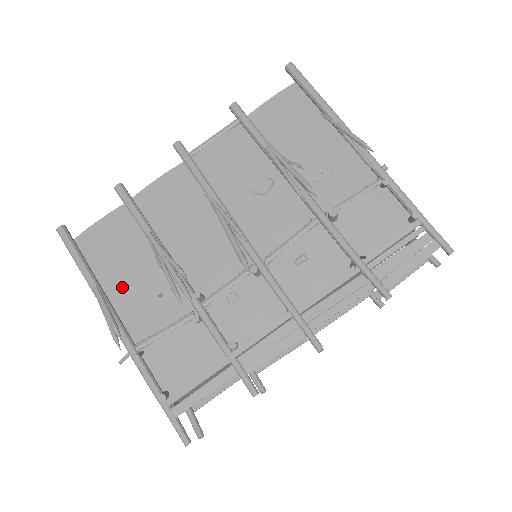
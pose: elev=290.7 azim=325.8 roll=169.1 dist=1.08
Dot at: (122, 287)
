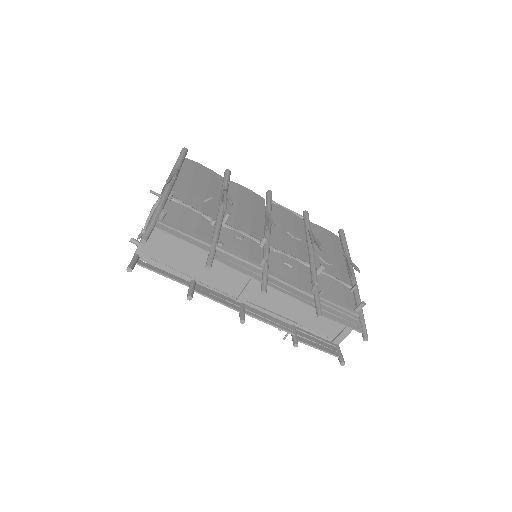
Dot at: (189, 183)
